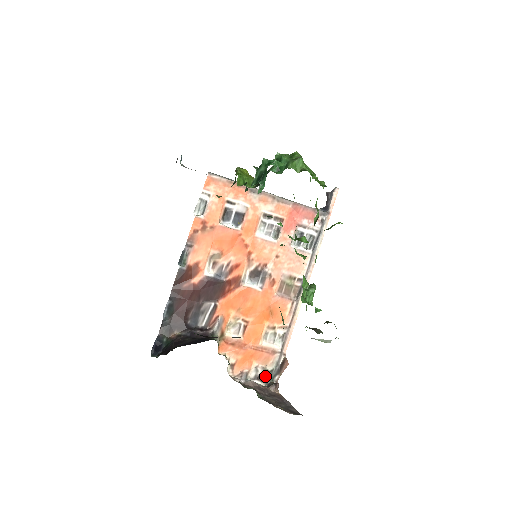
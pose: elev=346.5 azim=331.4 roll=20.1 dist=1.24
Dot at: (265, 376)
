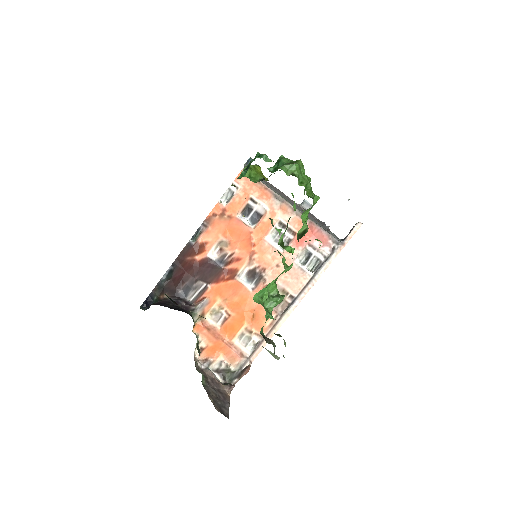
Dot at: (227, 374)
